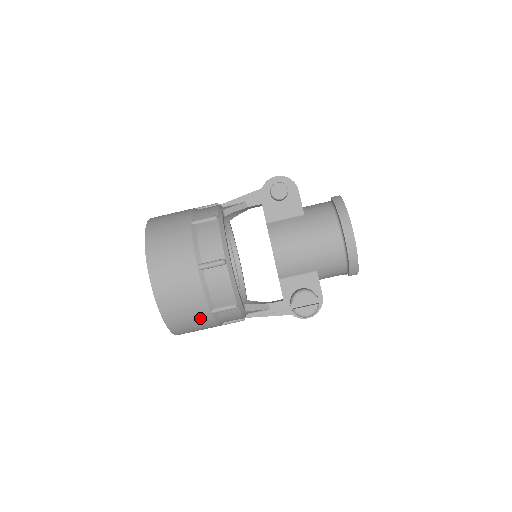
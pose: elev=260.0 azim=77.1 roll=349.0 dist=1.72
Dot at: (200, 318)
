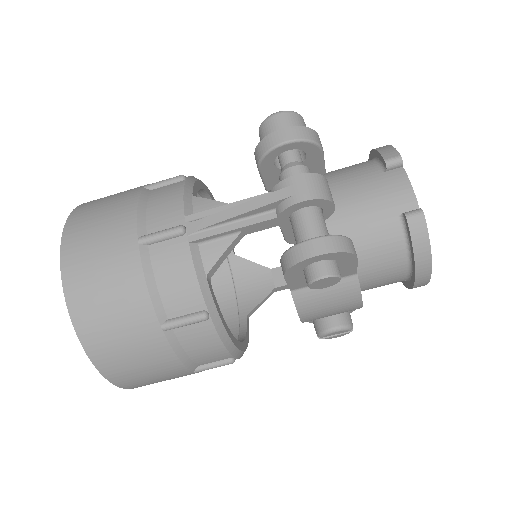
Dot at: occluded
